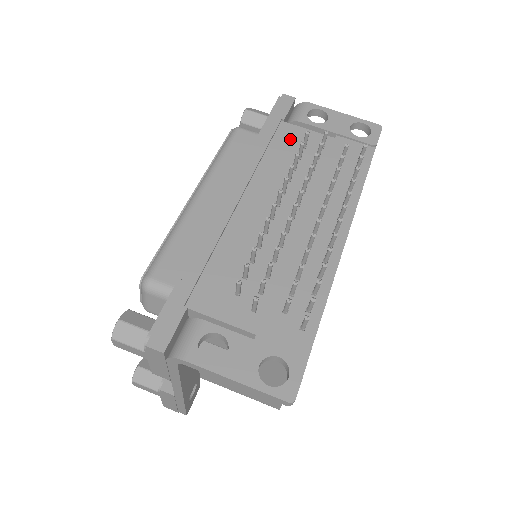
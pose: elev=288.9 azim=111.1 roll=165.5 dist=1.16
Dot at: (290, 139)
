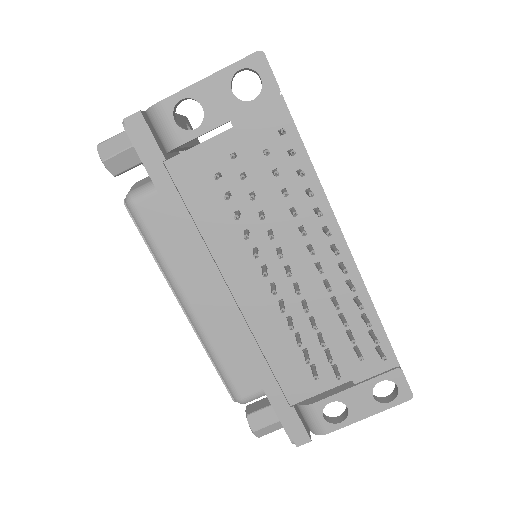
Dot at: (197, 179)
